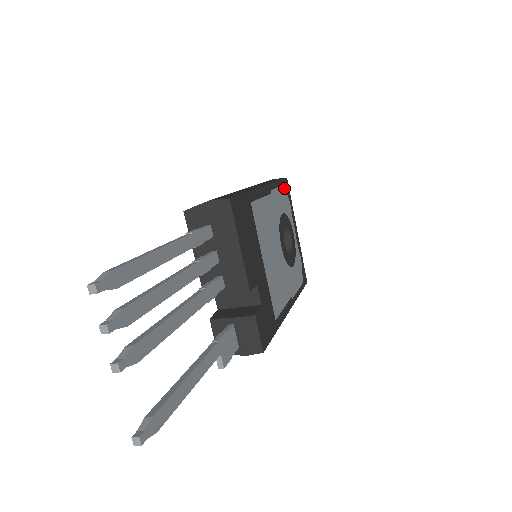
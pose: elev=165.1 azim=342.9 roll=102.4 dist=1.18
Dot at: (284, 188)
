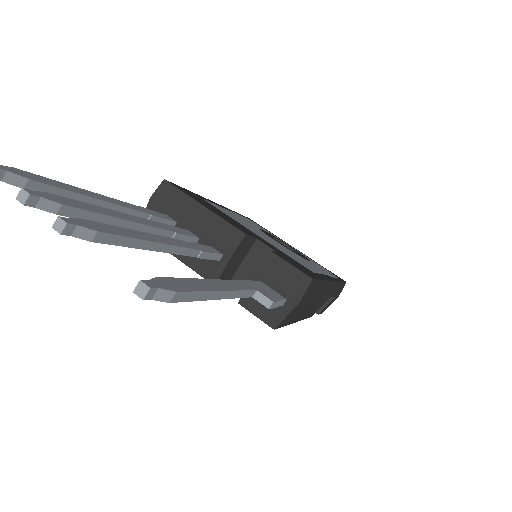
Dot at: occluded
